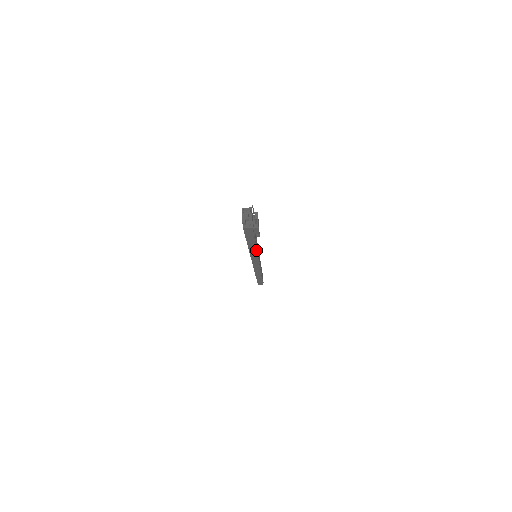
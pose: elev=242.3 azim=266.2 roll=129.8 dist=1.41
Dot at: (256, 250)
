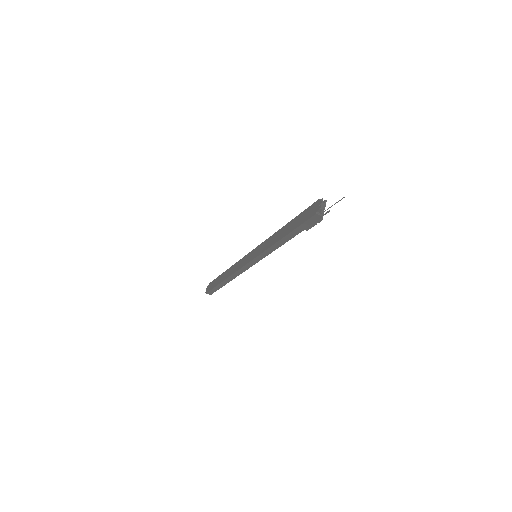
Dot at: (281, 245)
